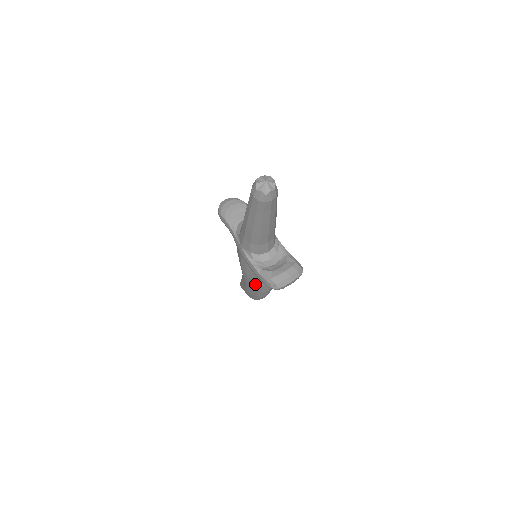
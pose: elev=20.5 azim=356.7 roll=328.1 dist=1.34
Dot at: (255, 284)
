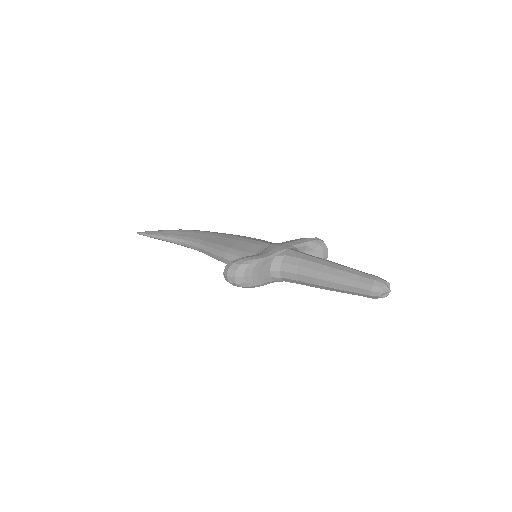
Dot at: occluded
